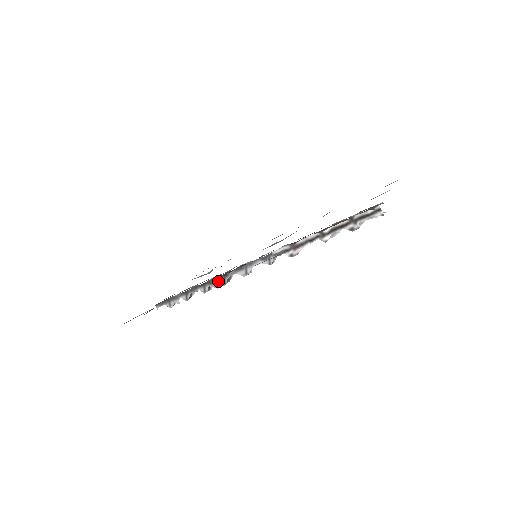
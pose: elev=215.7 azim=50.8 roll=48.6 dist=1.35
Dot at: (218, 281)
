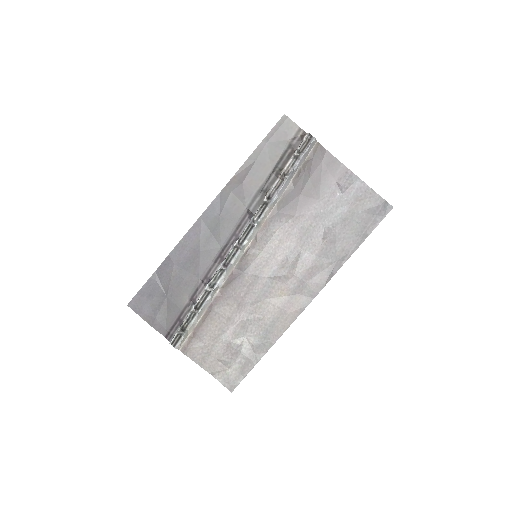
Dot at: (218, 269)
